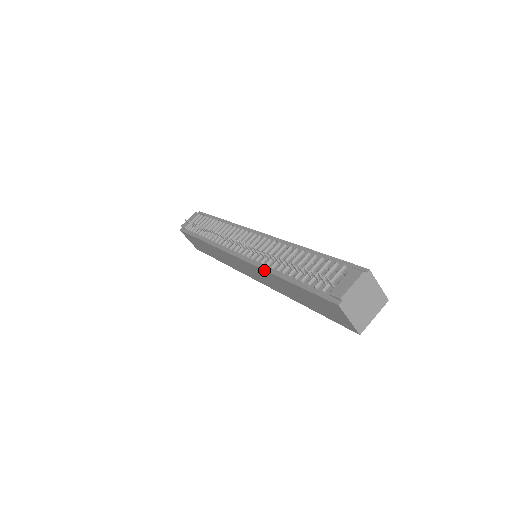
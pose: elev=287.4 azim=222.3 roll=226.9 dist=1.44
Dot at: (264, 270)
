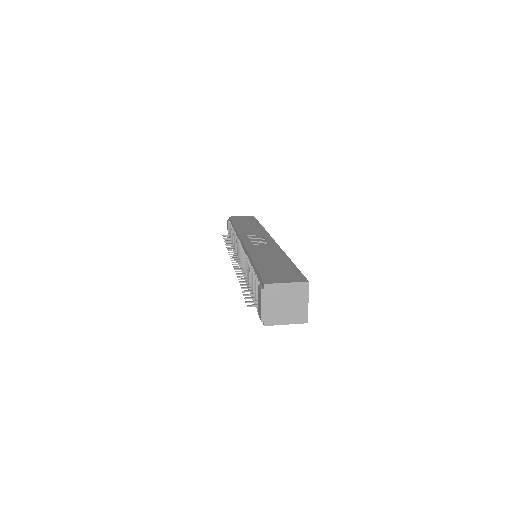
Dot at: occluded
